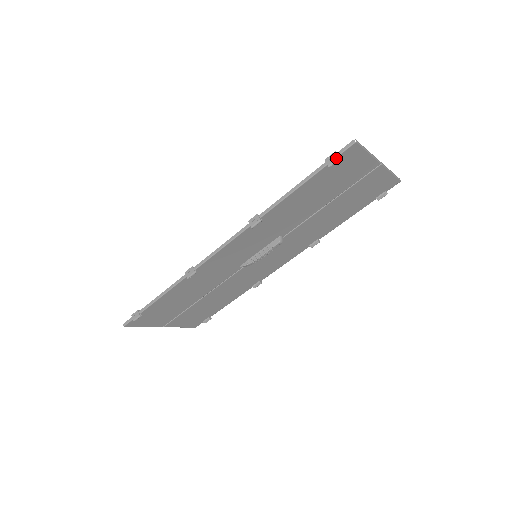
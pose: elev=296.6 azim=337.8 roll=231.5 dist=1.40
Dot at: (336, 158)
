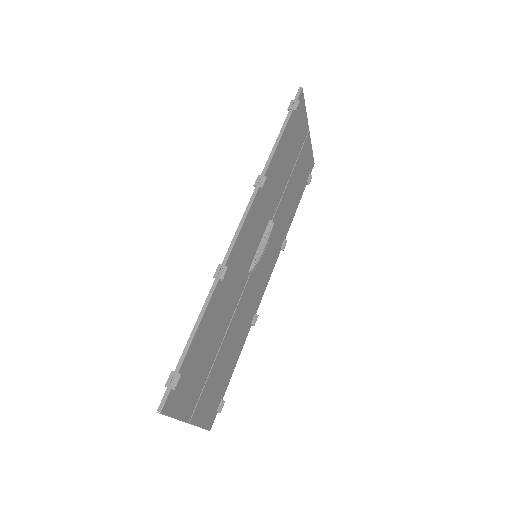
Dot at: (297, 102)
